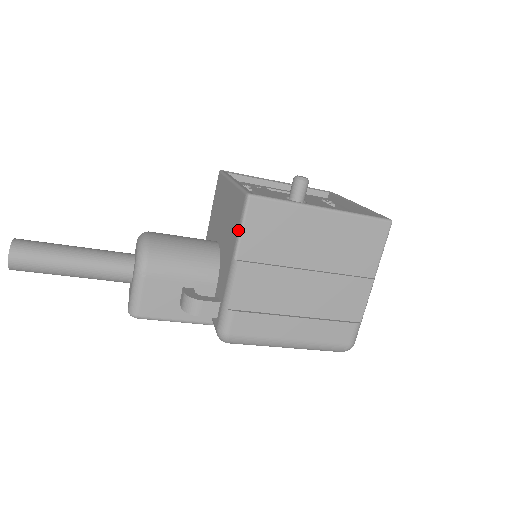
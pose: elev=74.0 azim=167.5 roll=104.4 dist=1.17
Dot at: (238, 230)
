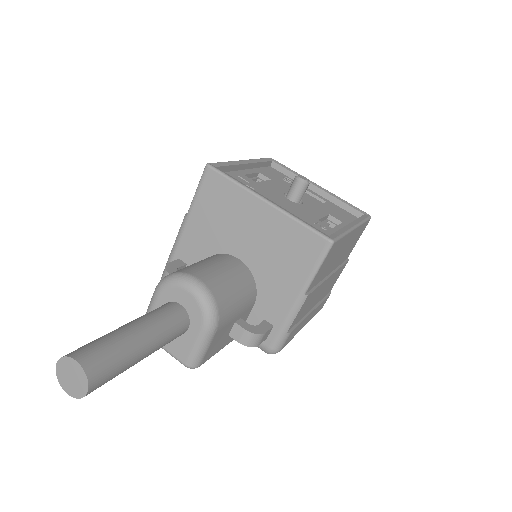
Dot at: (313, 270)
